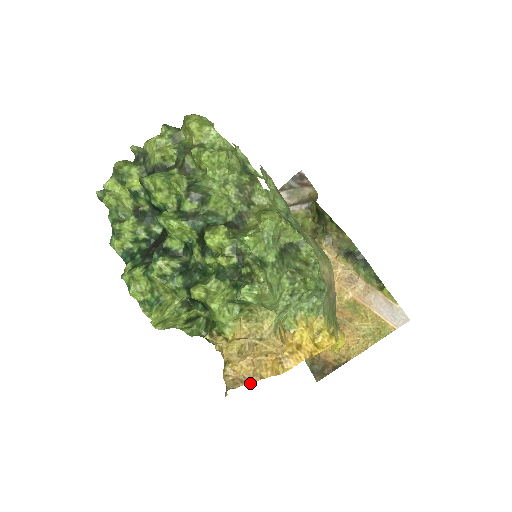
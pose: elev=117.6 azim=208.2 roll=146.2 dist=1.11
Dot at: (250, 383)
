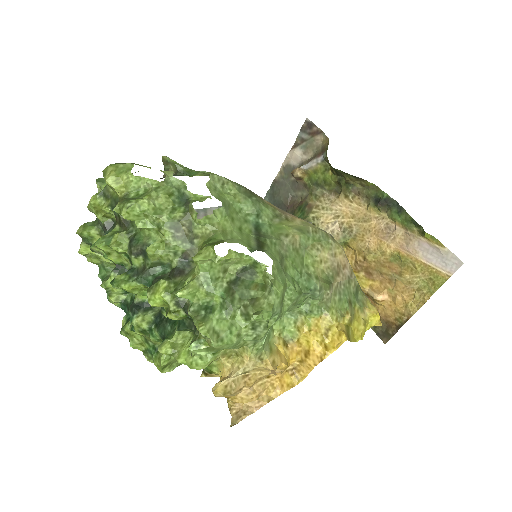
Dot at: (256, 410)
